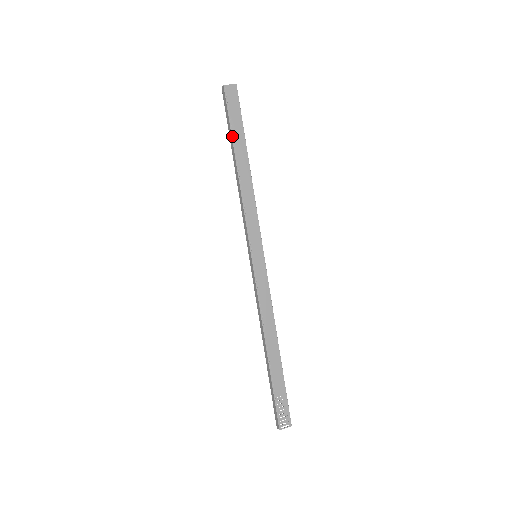
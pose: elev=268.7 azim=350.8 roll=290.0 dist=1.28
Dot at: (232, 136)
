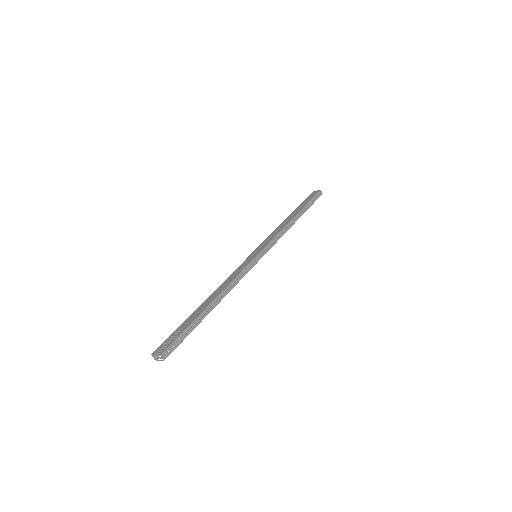
Dot at: (297, 208)
